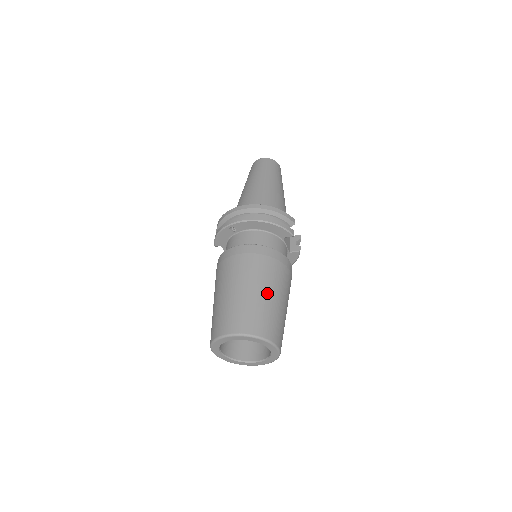
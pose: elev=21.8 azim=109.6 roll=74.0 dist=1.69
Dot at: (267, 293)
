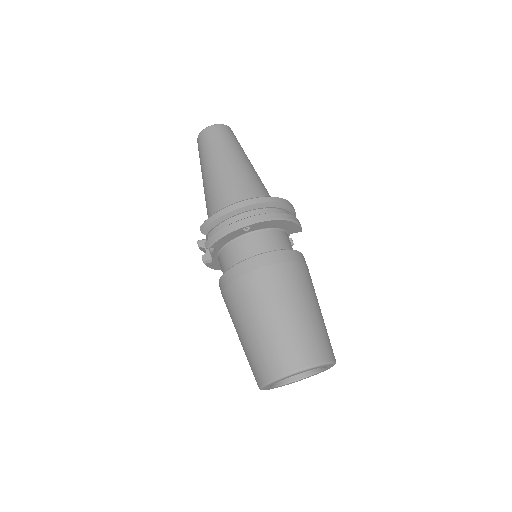
Dot at: (317, 308)
